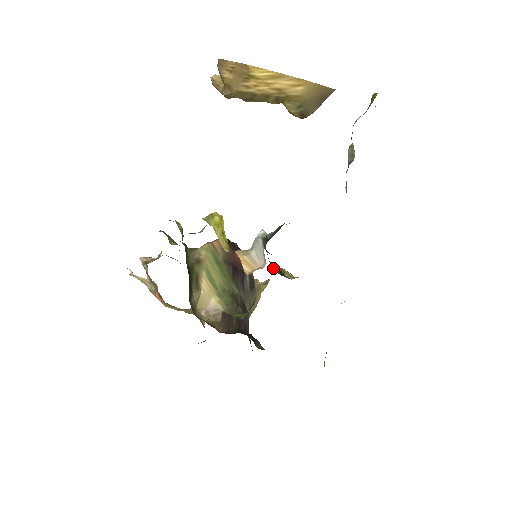
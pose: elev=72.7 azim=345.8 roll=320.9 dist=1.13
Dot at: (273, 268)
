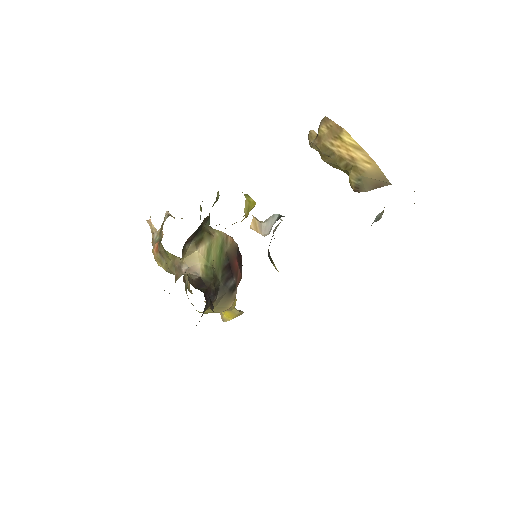
Dot at: (268, 253)
